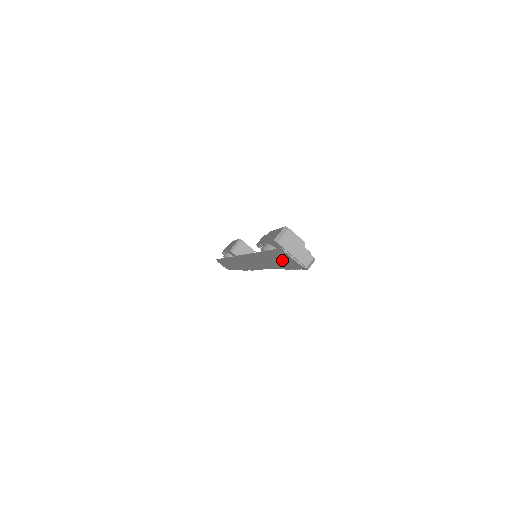
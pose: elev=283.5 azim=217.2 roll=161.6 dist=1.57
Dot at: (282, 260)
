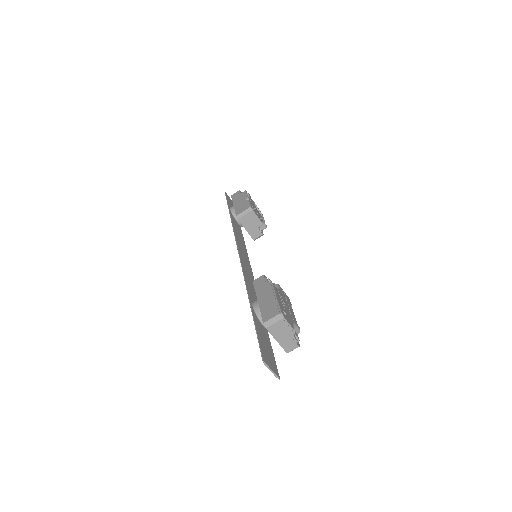
Dot at: (264, 344)
